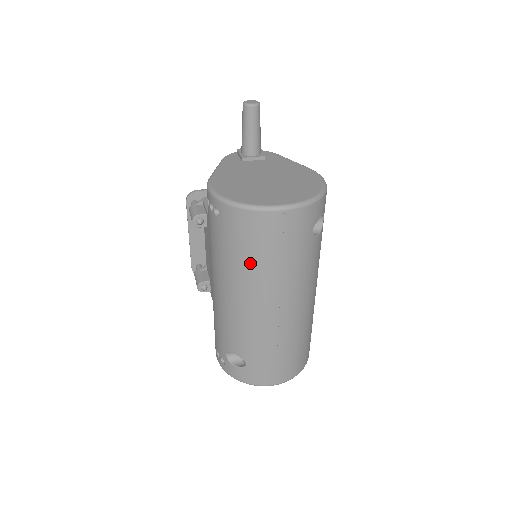
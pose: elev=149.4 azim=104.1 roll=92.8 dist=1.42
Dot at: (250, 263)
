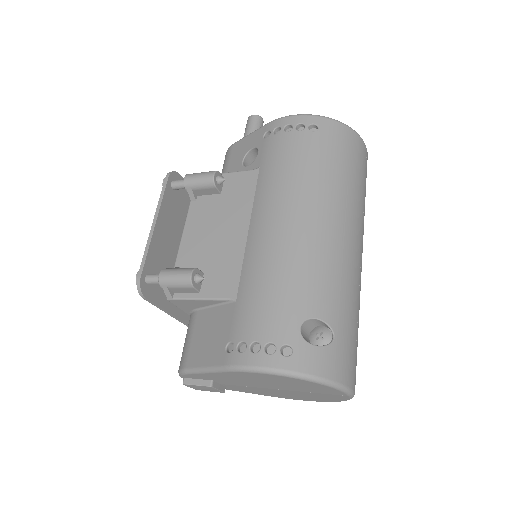
Dot at: (349, 181)
